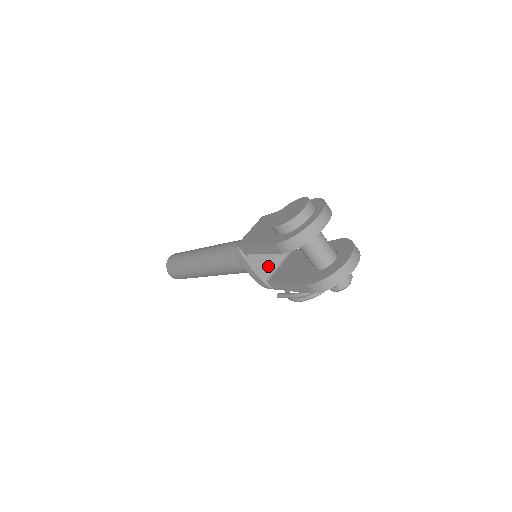
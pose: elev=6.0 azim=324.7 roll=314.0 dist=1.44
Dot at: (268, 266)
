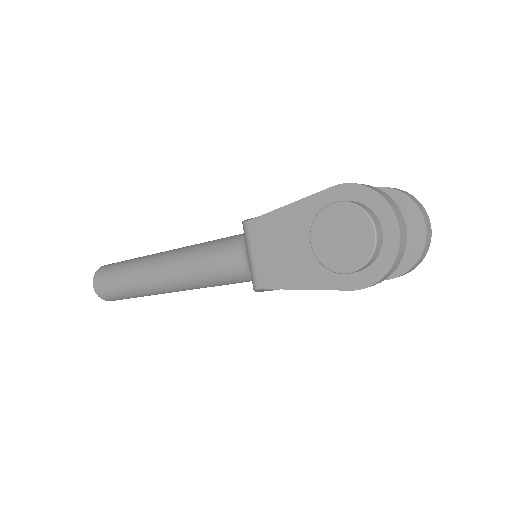
Dot at: occluded
